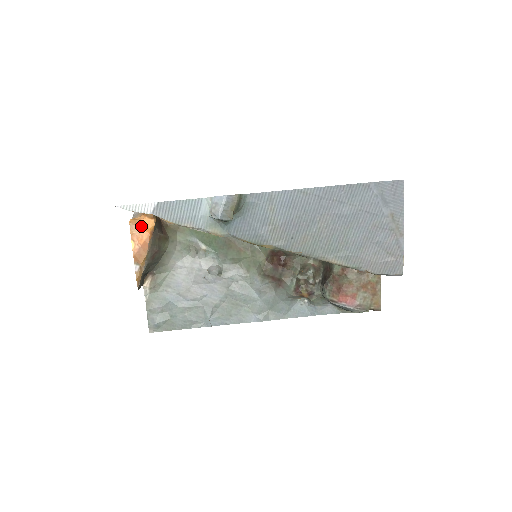
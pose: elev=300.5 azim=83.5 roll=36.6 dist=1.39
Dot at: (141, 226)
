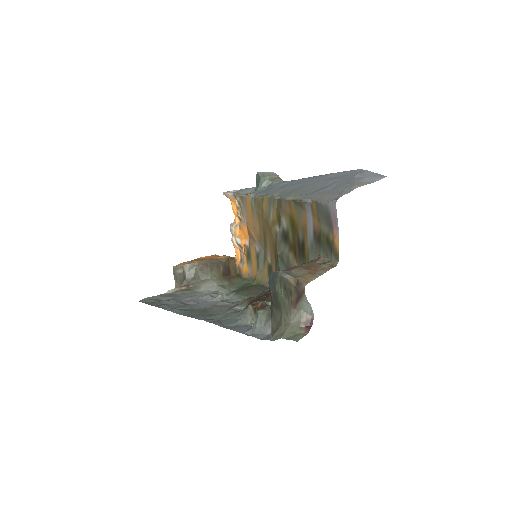
Dot at: (218, 256)
